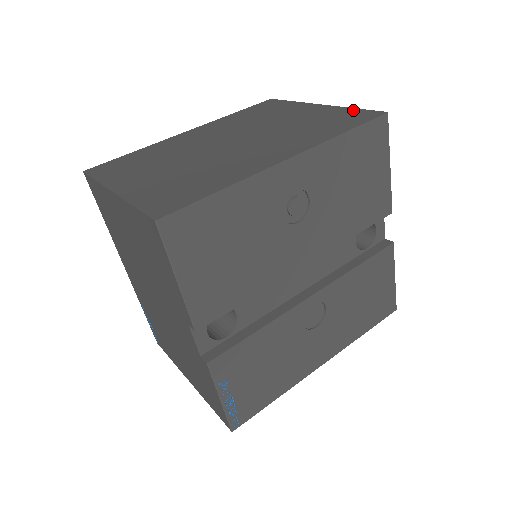
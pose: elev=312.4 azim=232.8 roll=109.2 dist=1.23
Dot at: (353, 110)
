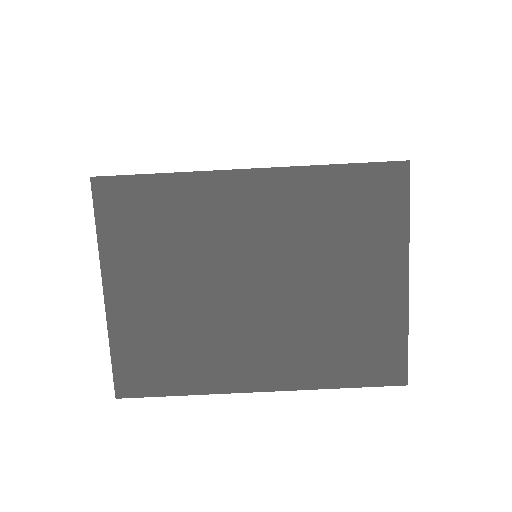
Dot at: (401, 342)
